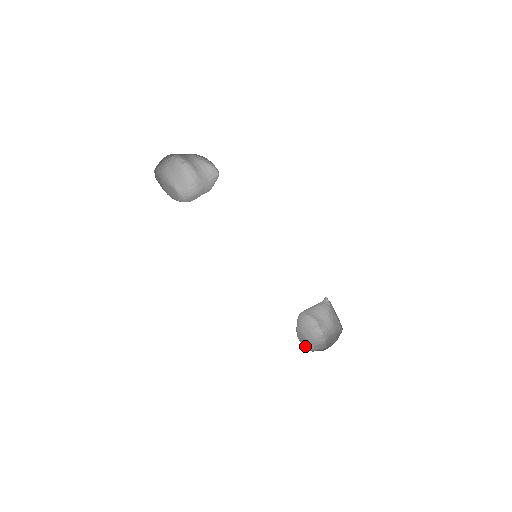
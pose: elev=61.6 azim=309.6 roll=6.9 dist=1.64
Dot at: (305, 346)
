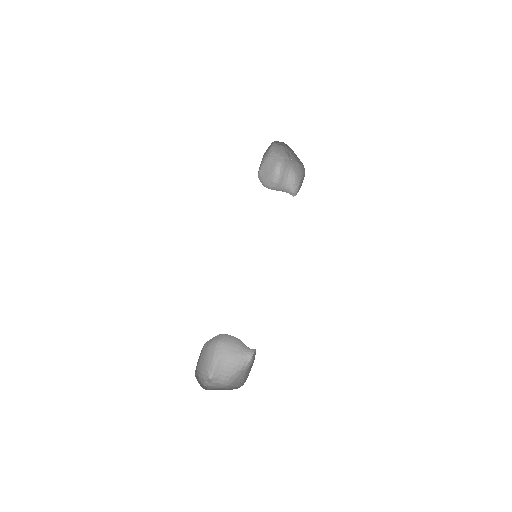
Dot at: occluded
